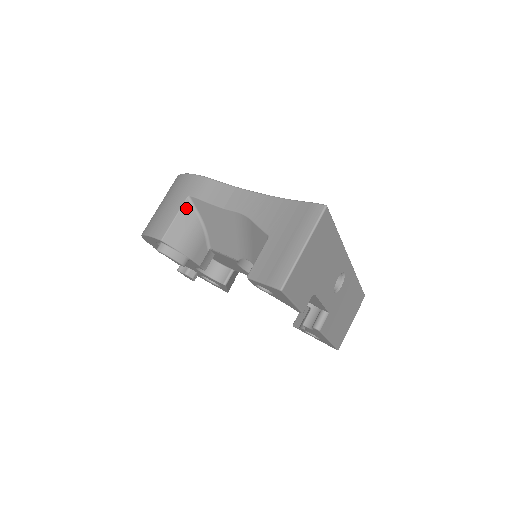
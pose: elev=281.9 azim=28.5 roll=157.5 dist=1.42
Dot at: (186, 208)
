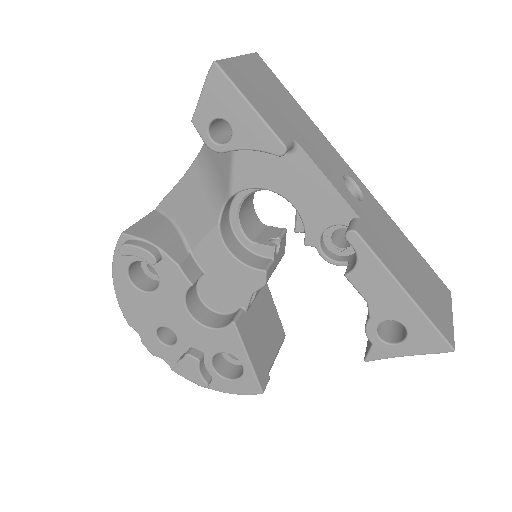
Dot at: (153, 215)
